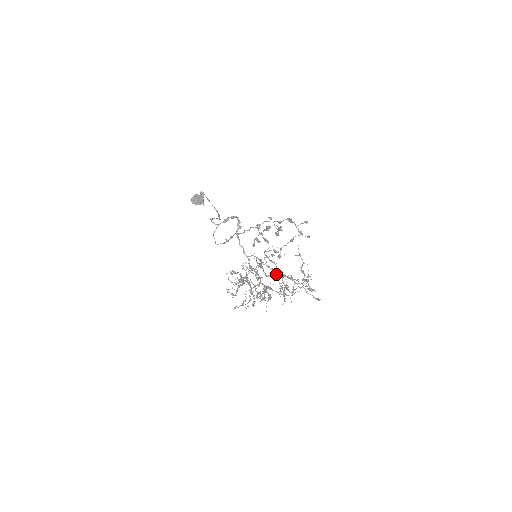
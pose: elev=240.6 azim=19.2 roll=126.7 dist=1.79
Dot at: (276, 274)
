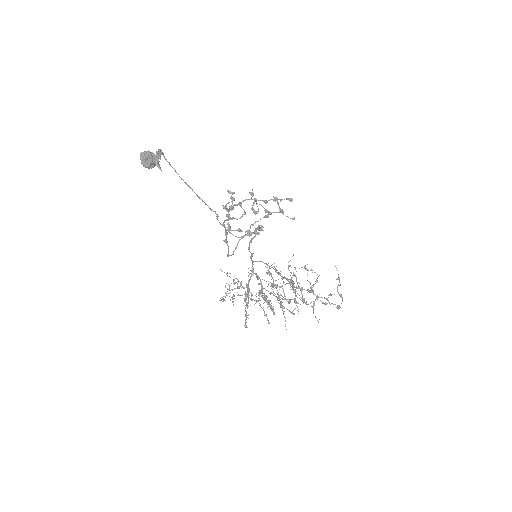
Dot at: (294, 286)
